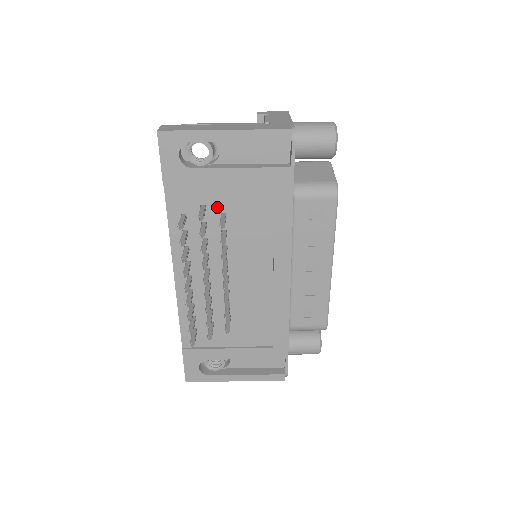
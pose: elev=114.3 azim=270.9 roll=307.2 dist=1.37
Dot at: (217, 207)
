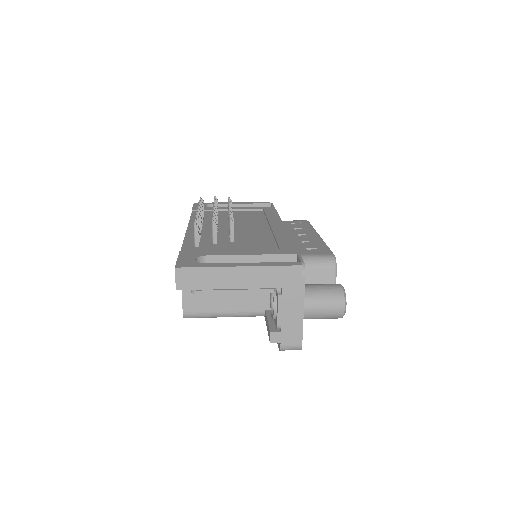
Dot at: (226, 215)
